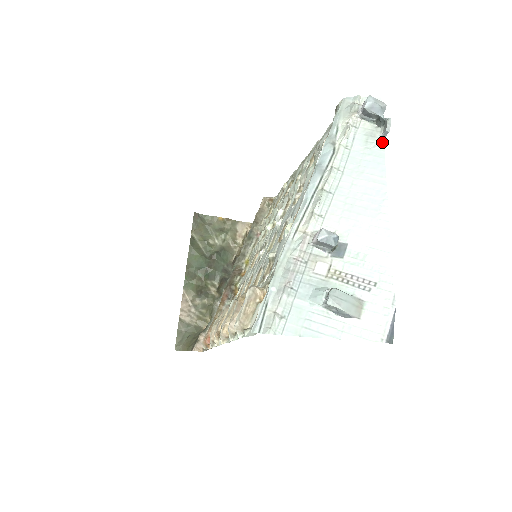
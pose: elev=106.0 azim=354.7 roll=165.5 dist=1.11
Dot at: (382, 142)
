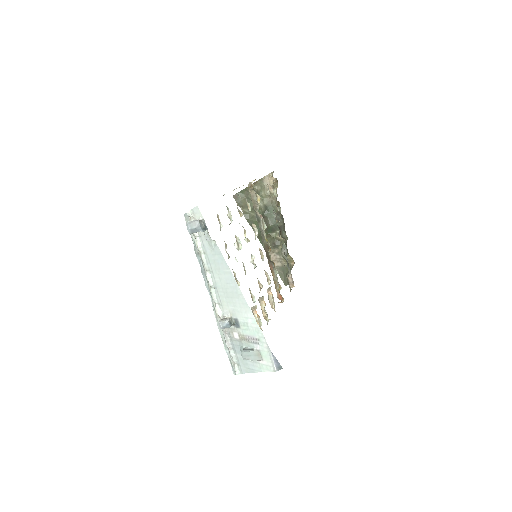
Dot at: (215, 243)
